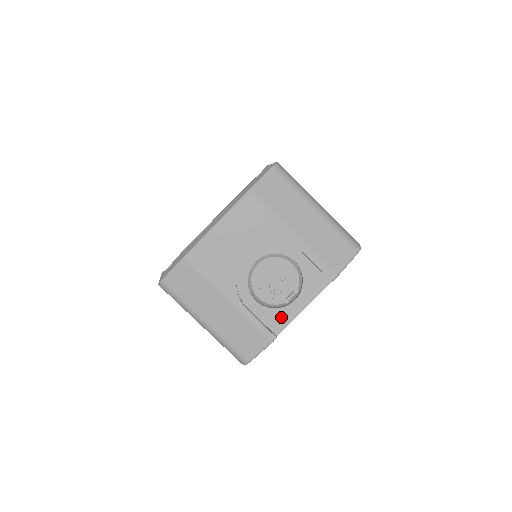
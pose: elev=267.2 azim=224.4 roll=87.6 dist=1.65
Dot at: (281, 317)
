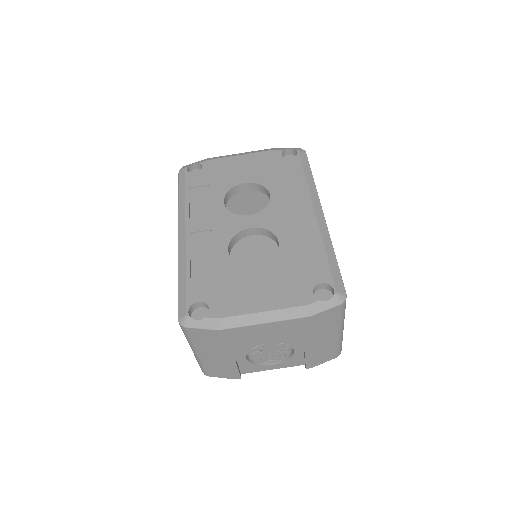
Dot at: (254, 368)
